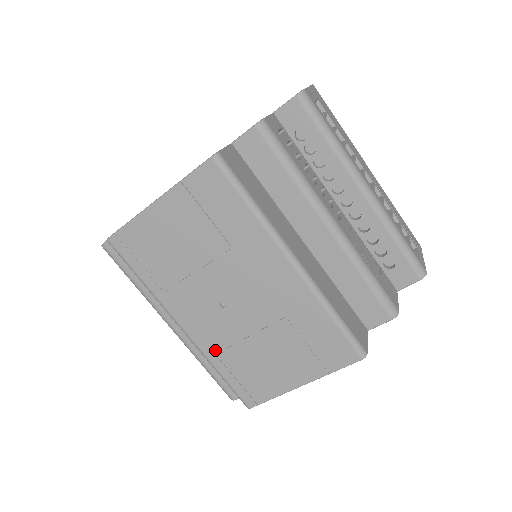
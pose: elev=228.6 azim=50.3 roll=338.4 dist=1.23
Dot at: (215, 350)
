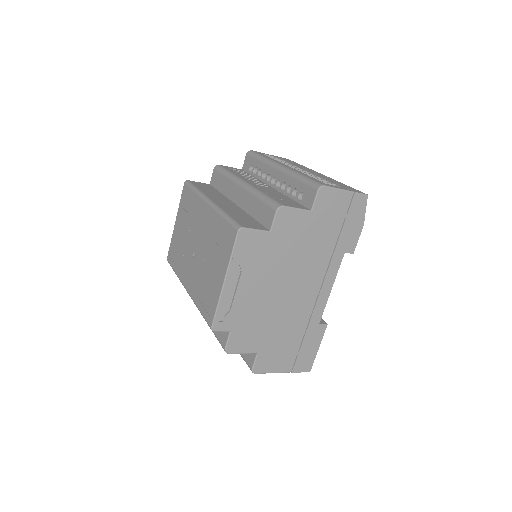
Dot at: (195, 292)
